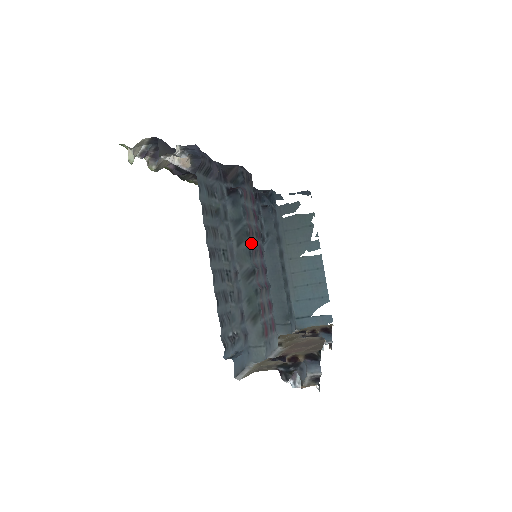
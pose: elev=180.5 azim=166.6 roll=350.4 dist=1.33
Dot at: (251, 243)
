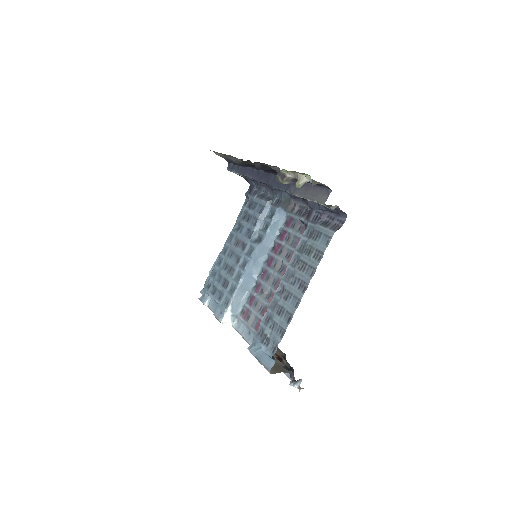
Dot at: (286, 264)
